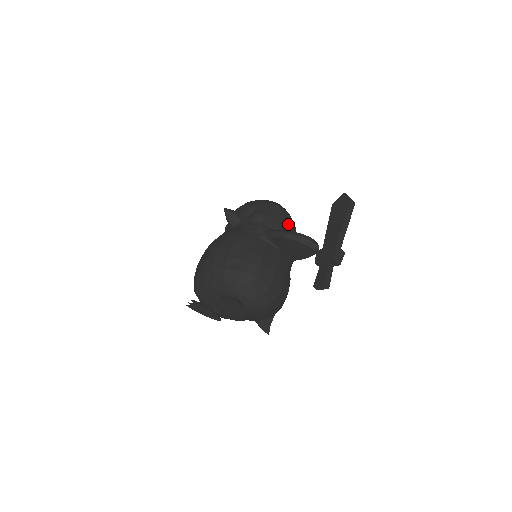
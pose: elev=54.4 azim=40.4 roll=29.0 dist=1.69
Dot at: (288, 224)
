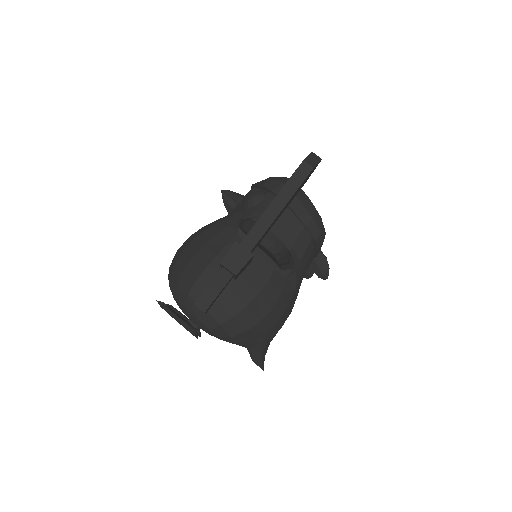
Dot at: (291, 211)
